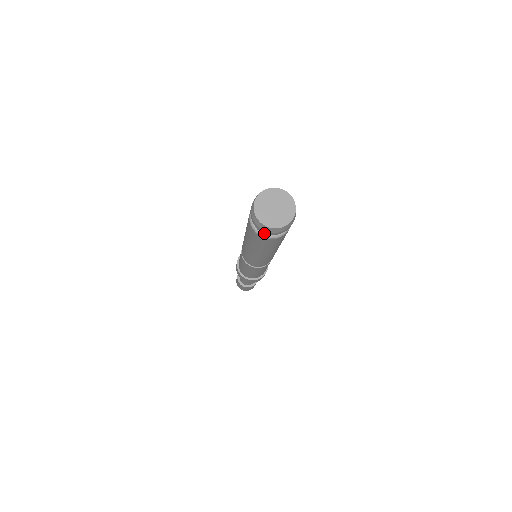
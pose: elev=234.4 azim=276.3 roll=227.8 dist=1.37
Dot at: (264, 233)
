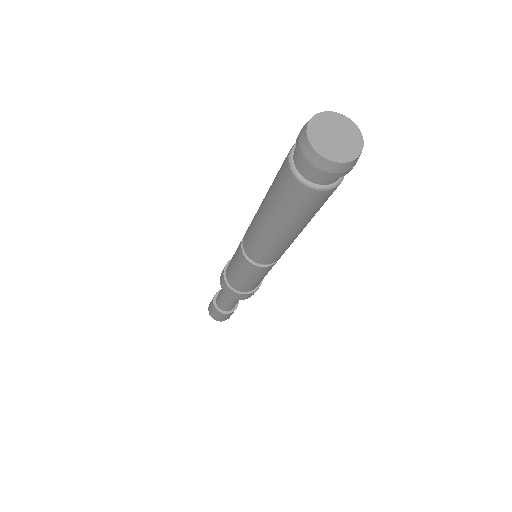
Dot at: (304, 175)
